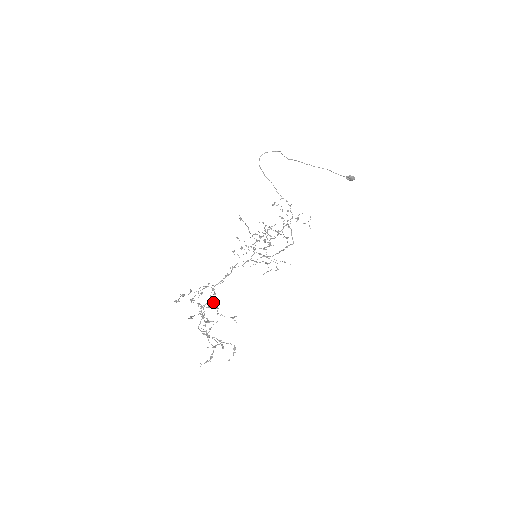
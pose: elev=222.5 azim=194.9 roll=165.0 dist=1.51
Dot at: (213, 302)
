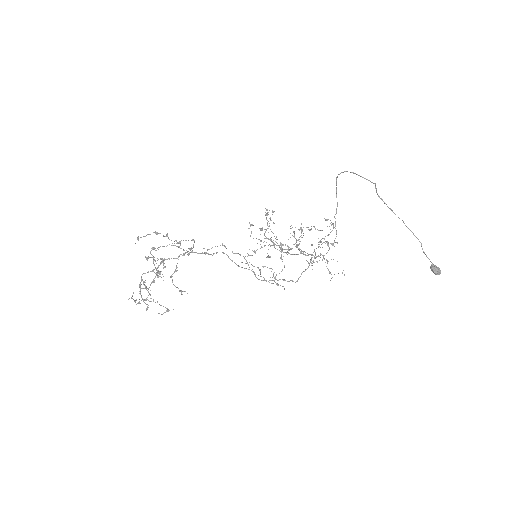
Dot at: (177, 263)
